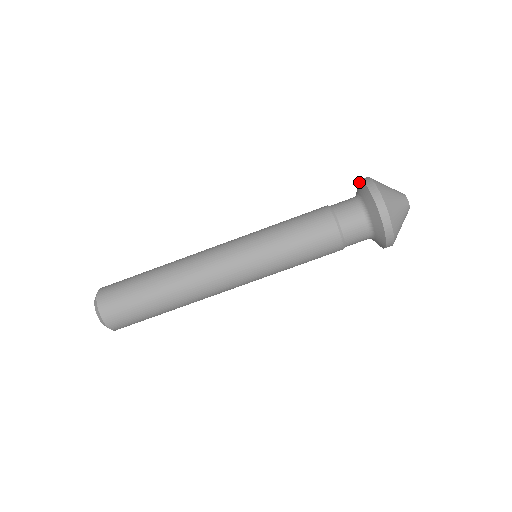
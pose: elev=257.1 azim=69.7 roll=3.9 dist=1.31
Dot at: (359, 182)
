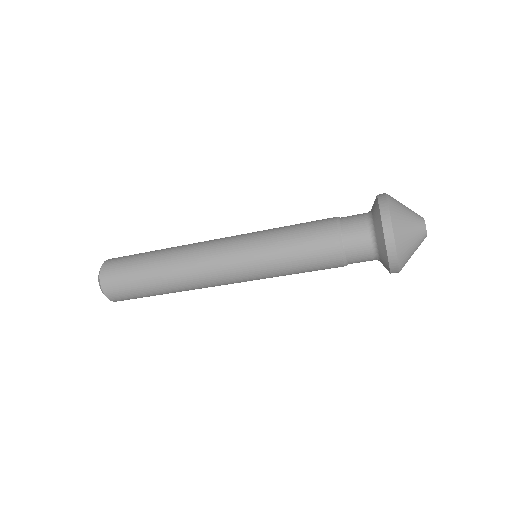
Dot at: (379, 220)
